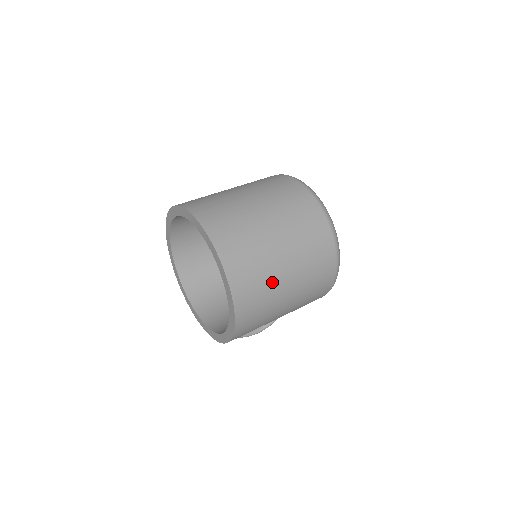
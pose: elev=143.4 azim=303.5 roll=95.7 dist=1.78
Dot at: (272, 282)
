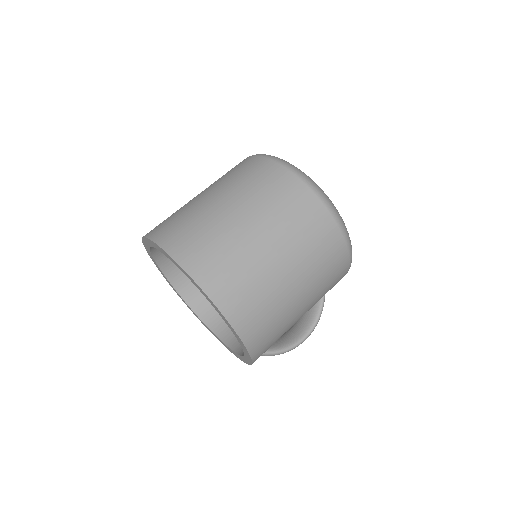
Dot at: (257, 269)
